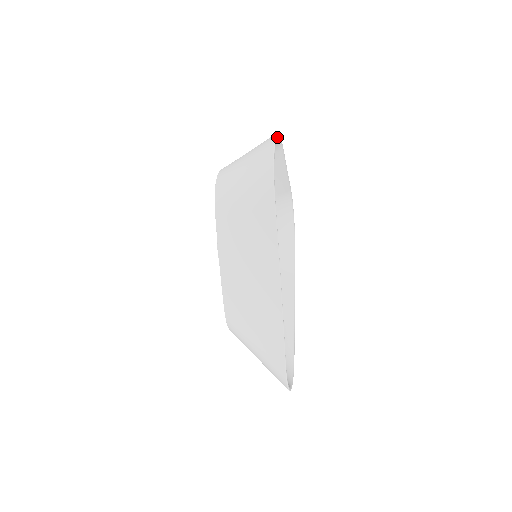
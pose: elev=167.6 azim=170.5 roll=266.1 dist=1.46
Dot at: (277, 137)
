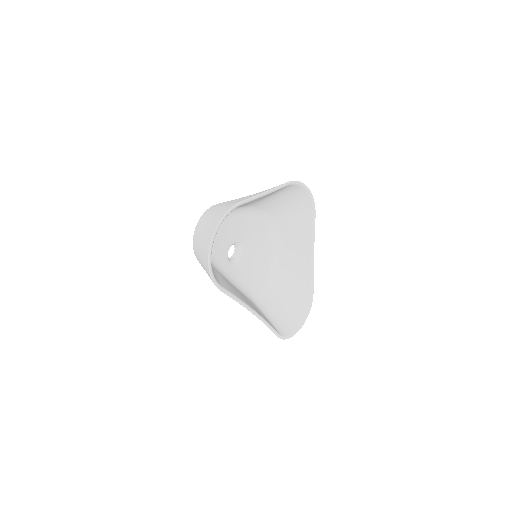
Dot at: (219, 226)
